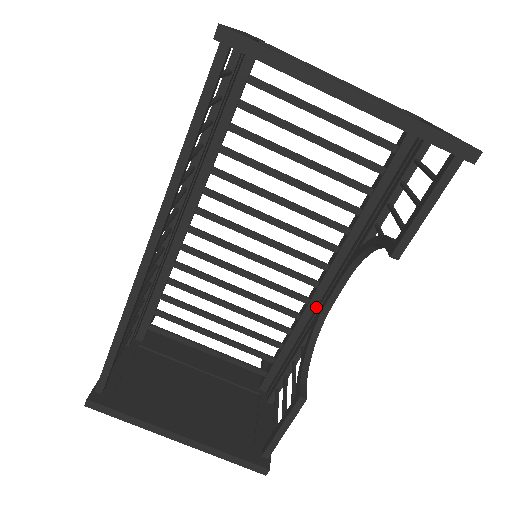
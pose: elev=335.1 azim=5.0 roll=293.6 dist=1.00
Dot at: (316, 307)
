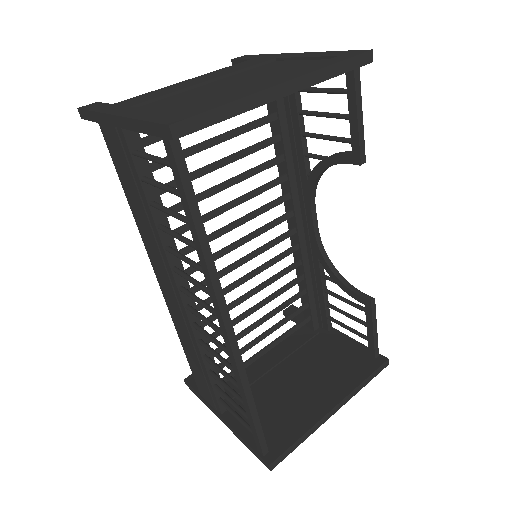
Dot at: (305, 244)
